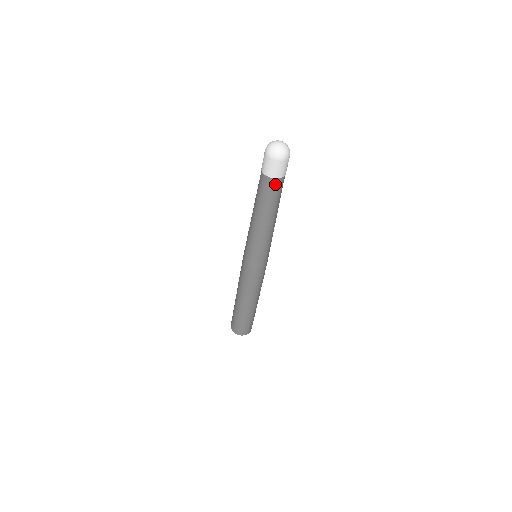
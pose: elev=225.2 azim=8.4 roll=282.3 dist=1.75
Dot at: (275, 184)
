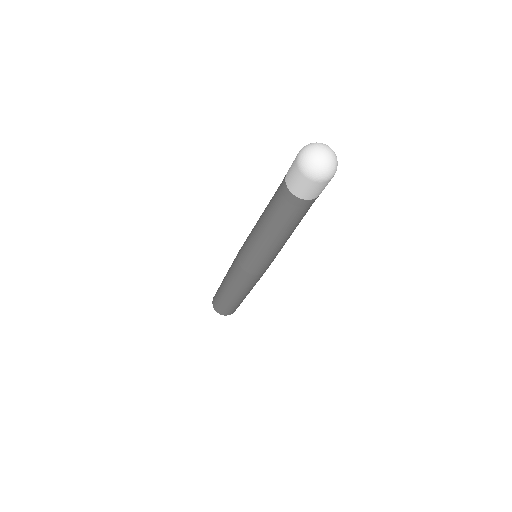
Dot at: (289, 199)
